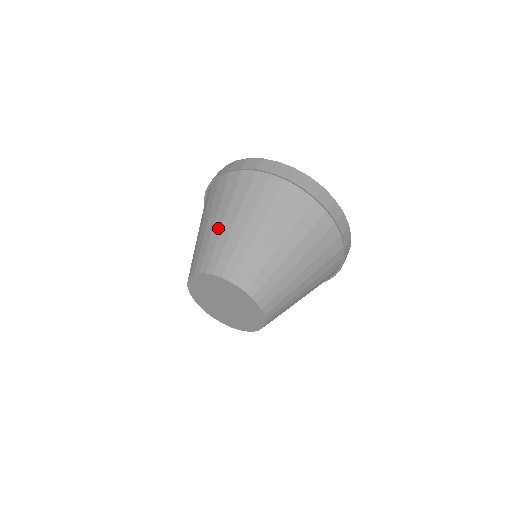
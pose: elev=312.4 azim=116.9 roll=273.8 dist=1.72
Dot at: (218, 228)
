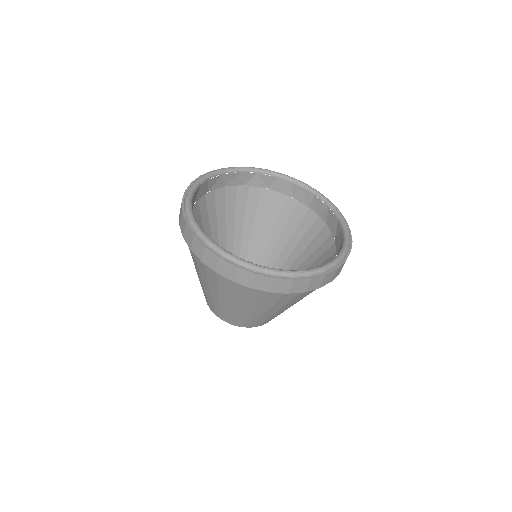
Dot at: (216, 299)
